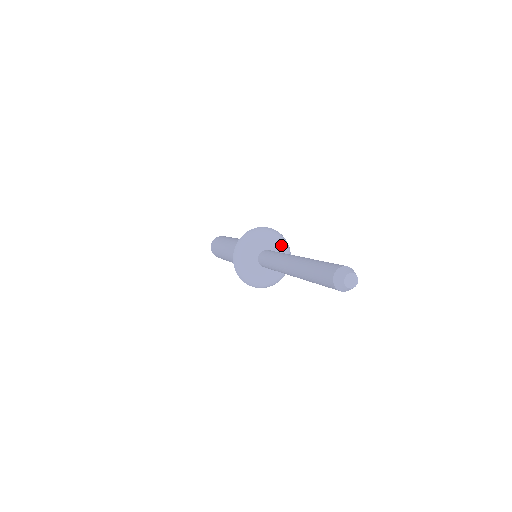
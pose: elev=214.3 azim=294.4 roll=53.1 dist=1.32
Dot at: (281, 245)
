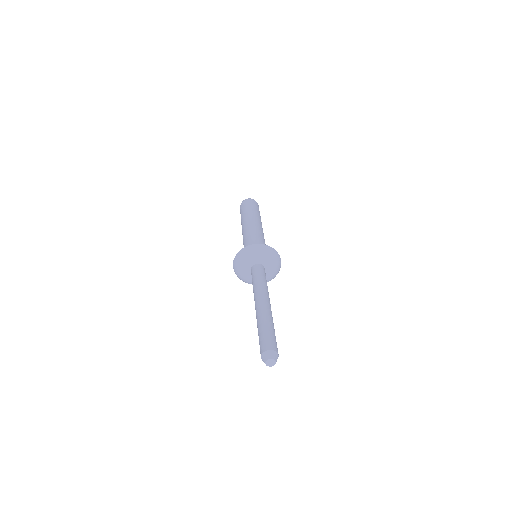
Dot at: (268, 258)
